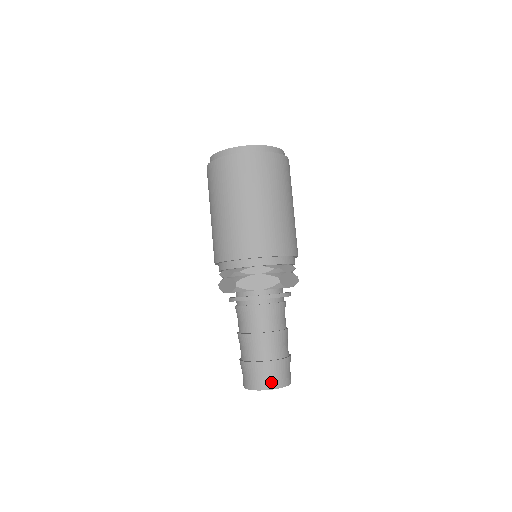
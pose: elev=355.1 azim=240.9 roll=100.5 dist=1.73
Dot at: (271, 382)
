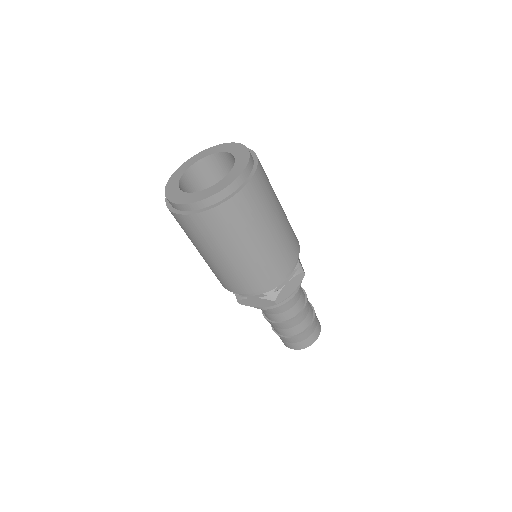
Dot at: (316, 335)
